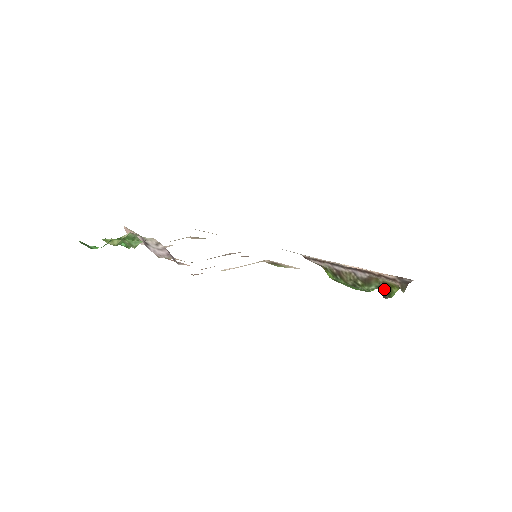
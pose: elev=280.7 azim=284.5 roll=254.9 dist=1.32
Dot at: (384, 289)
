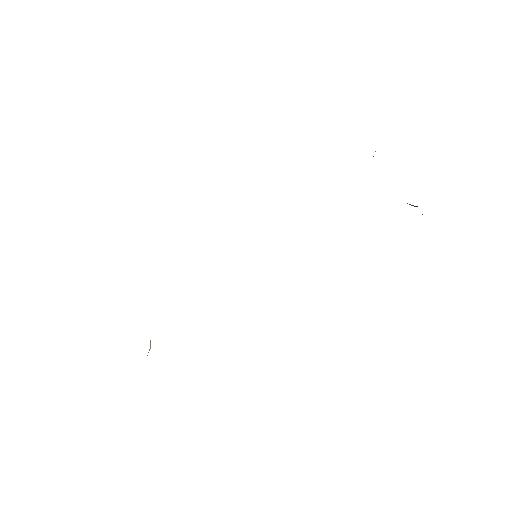
Dot at: occluded
